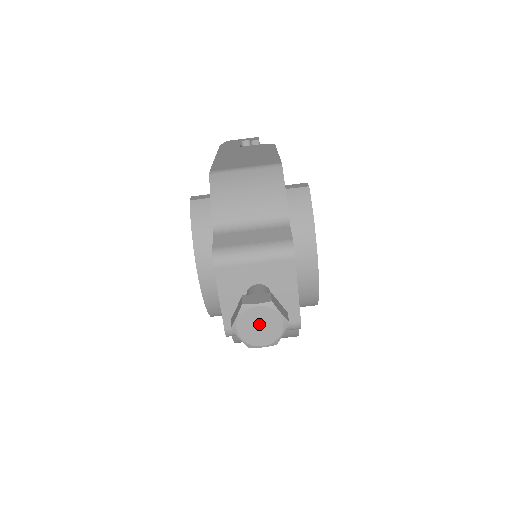
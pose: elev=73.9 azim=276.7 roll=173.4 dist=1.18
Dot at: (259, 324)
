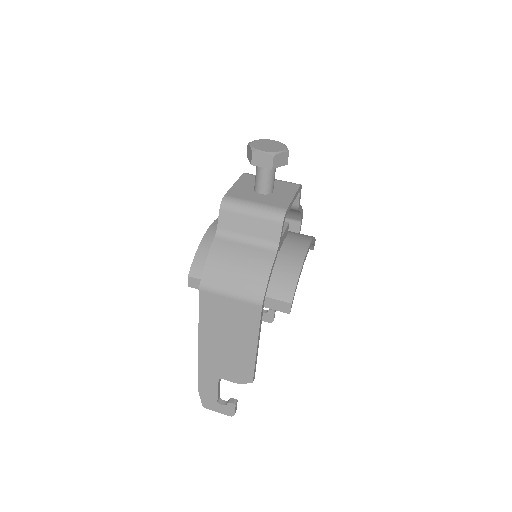
Dot at: (269, 145)
